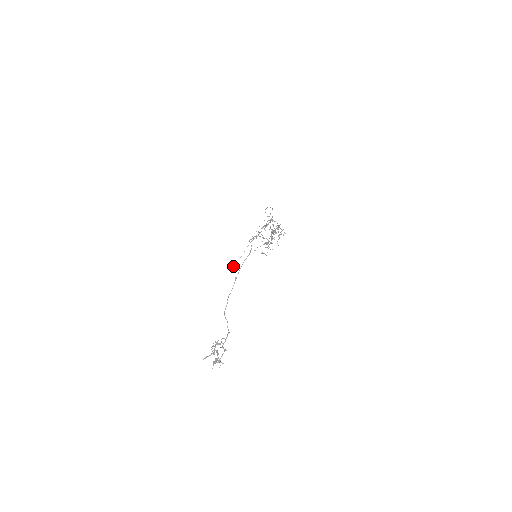
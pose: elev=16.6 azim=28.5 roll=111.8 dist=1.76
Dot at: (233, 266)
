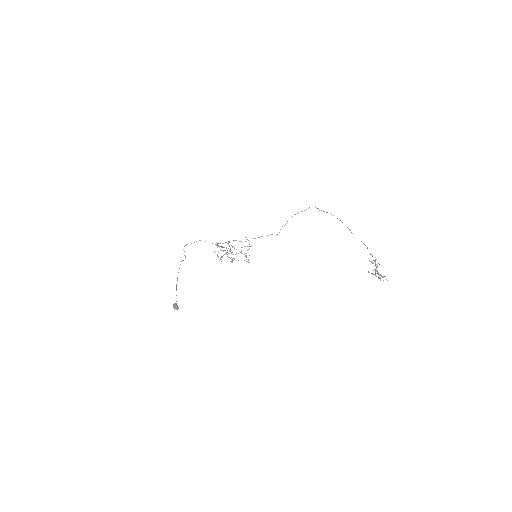
Dot at: (177, 306)
